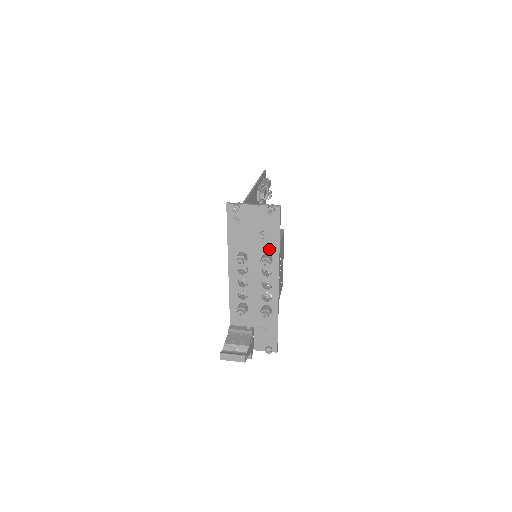
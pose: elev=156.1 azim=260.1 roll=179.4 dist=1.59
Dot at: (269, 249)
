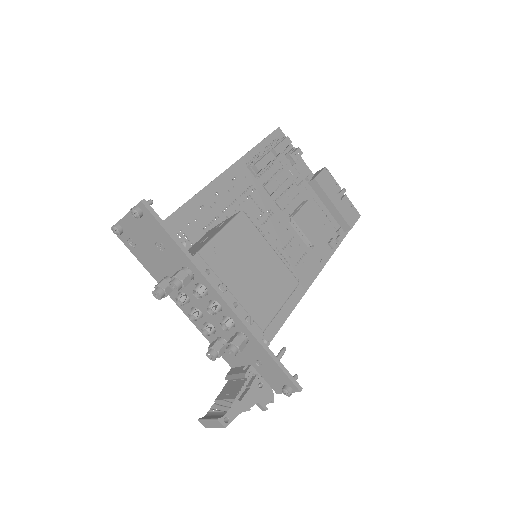
Dot at: (179, 261)
